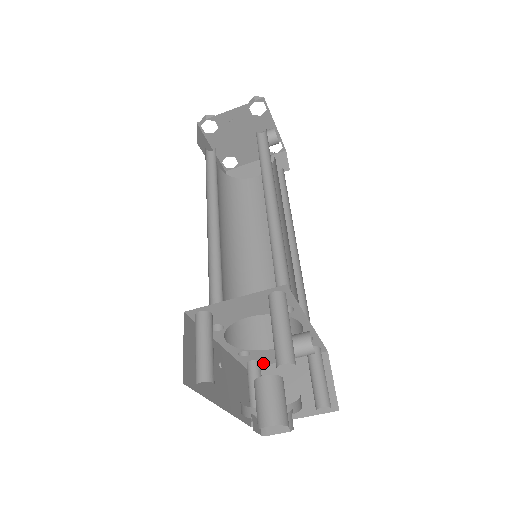
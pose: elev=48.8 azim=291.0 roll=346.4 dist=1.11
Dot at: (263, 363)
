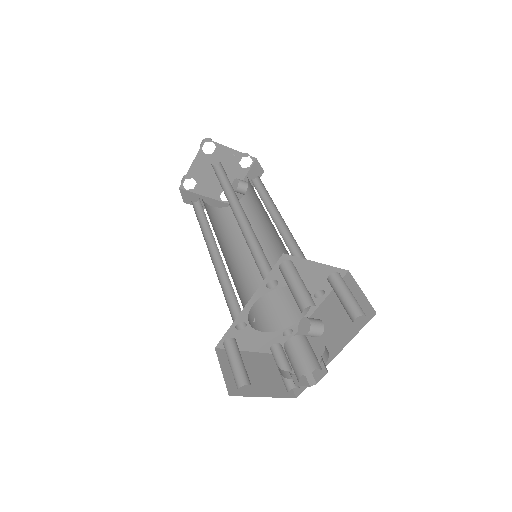
Dot at: occluded
